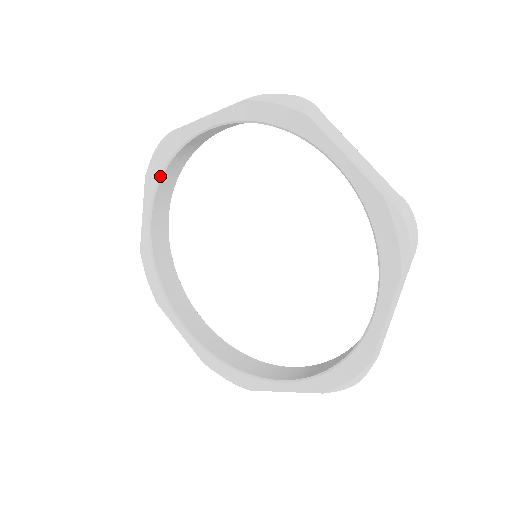
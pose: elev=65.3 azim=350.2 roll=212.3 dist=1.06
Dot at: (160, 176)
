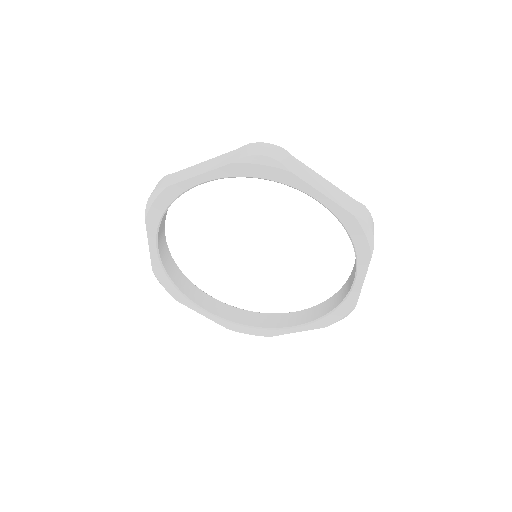
Dot at: (160, 219)
